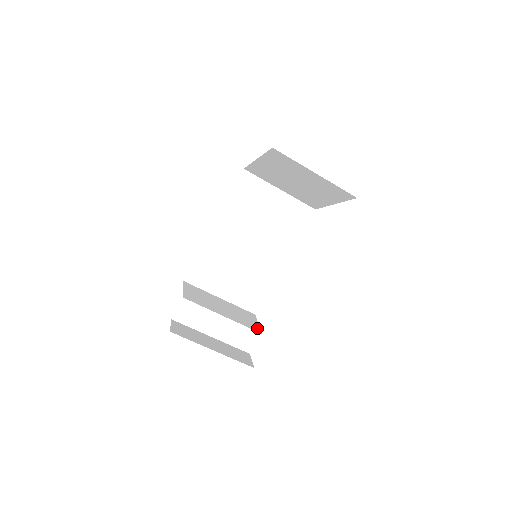
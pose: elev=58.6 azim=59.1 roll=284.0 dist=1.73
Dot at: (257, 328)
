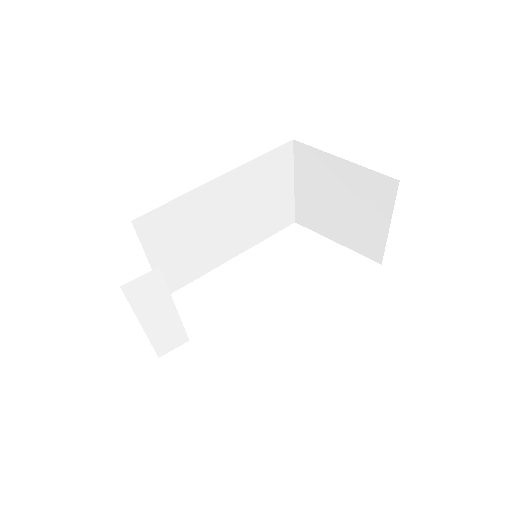
Dot at: occluded
